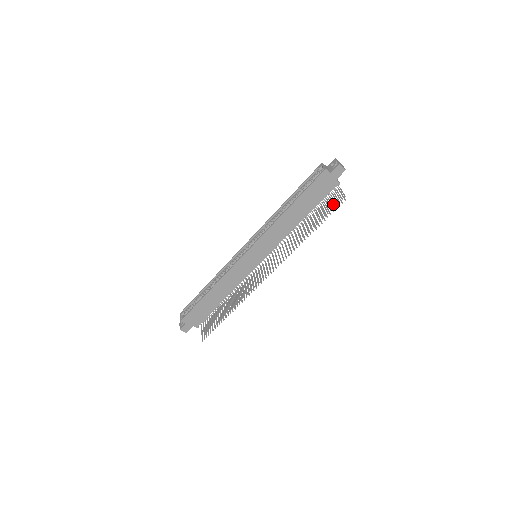
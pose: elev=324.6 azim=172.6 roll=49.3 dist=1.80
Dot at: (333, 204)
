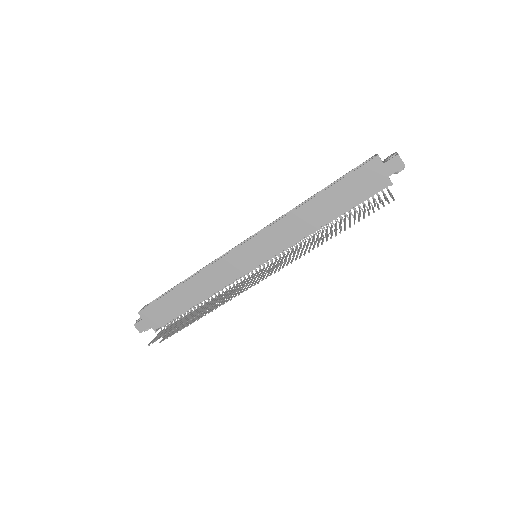
Dot at: (374, 203)
